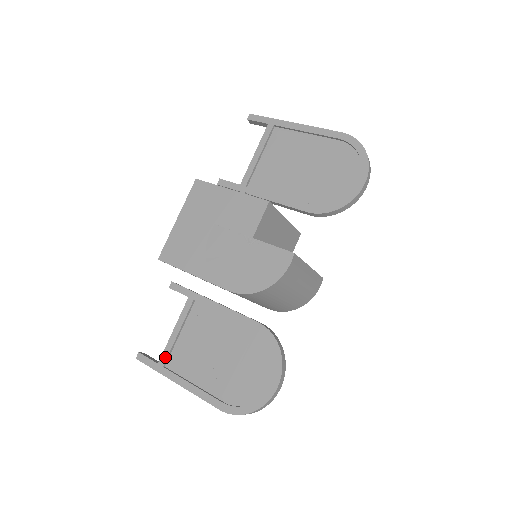
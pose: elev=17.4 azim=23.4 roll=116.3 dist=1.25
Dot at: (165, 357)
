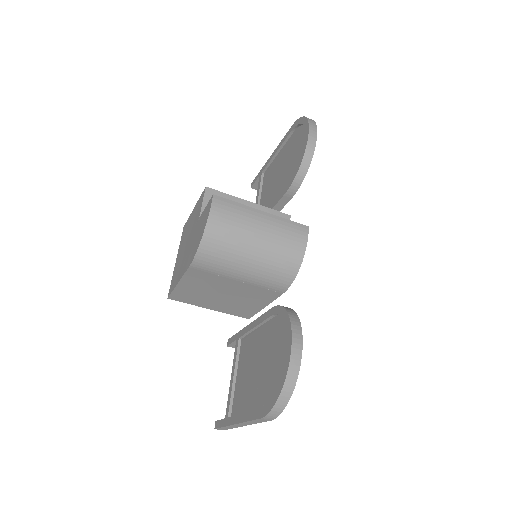
Dot at: (228, 407)
